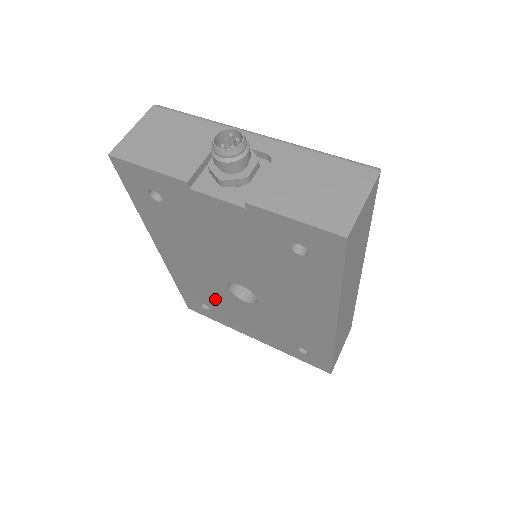
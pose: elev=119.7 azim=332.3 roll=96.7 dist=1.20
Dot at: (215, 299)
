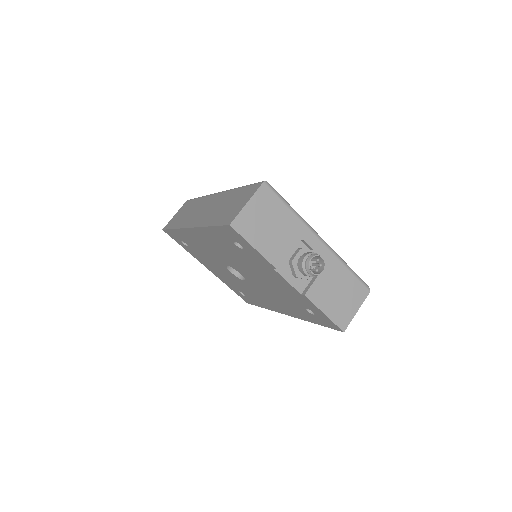
Dot at: (203, 253)
